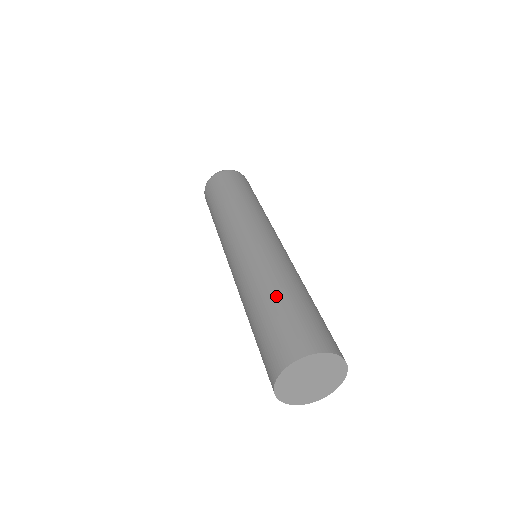
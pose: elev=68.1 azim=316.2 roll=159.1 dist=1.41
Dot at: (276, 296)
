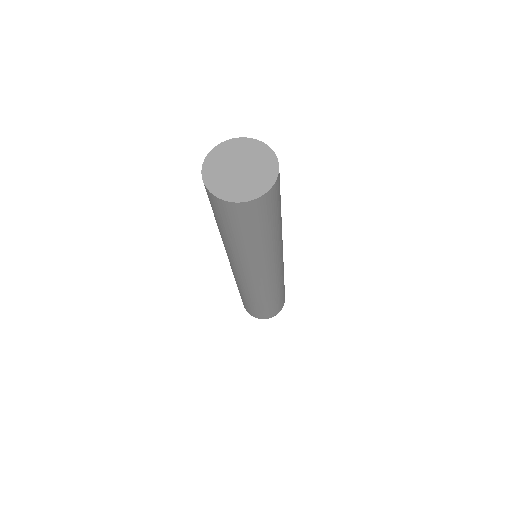
Dot at: occluded
